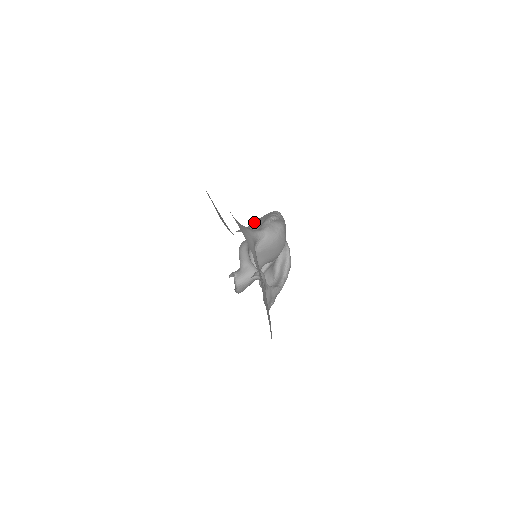
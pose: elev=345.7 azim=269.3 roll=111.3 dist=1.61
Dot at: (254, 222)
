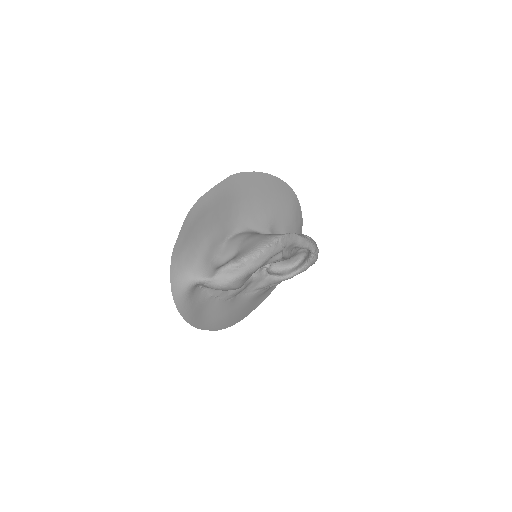
Dot at: (246, 241)
